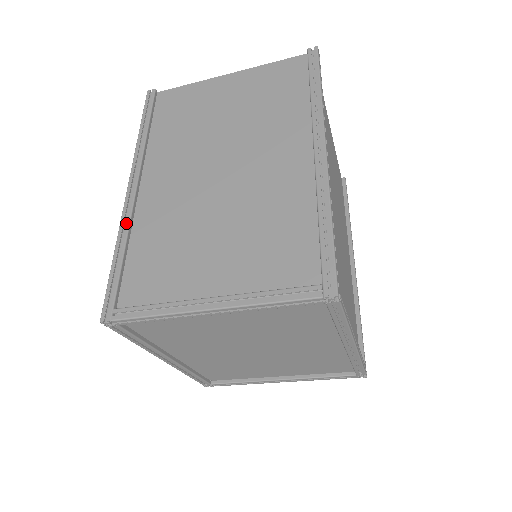
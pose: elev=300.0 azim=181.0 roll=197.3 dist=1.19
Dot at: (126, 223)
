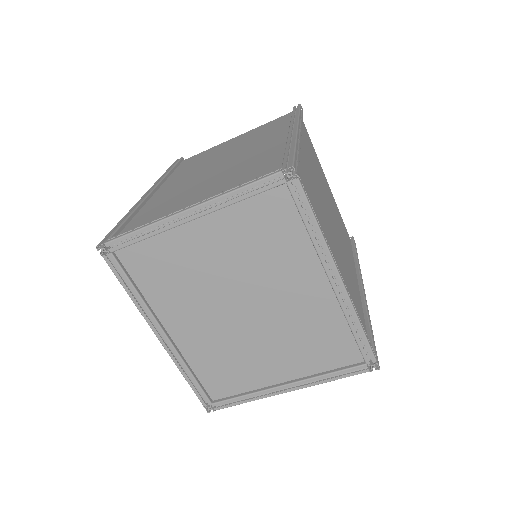
Dot at: (138, 204)
